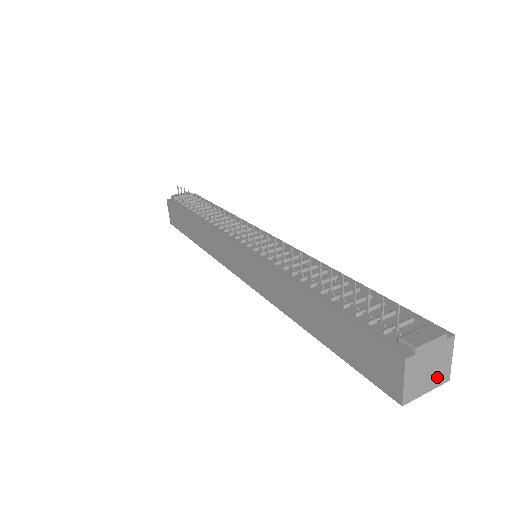
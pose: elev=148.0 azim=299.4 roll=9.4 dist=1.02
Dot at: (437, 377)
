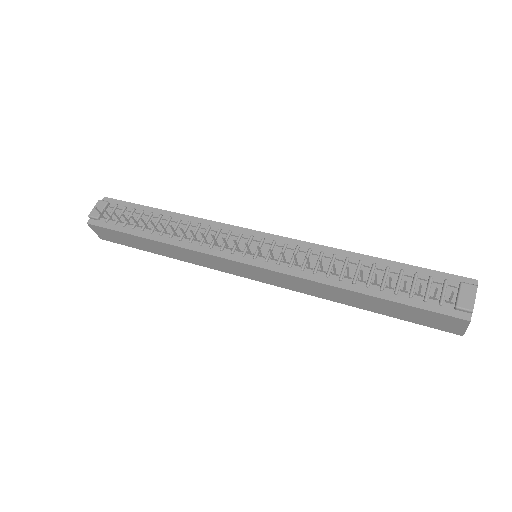
Dot at: occluded
